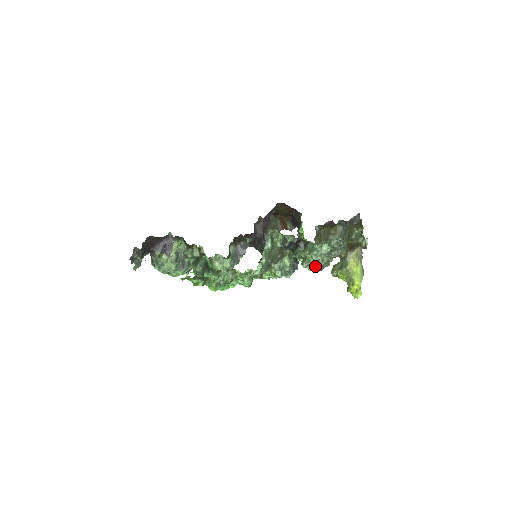
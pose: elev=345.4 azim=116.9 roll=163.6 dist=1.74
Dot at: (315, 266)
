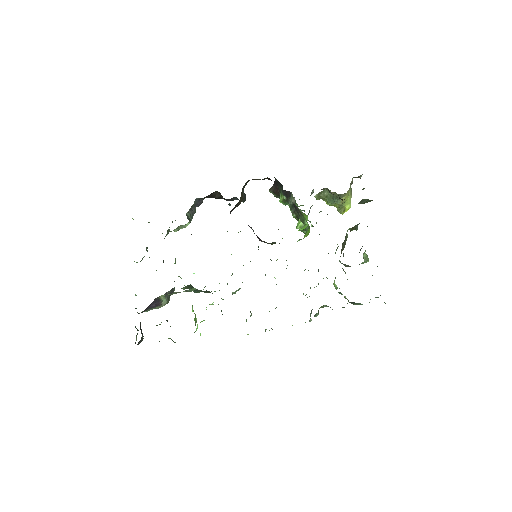
Dot at: occluded
